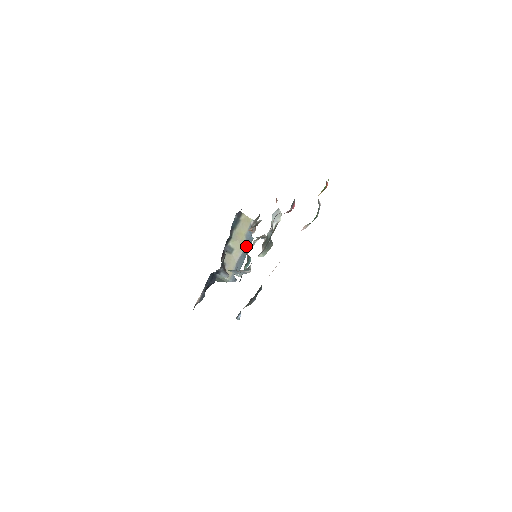
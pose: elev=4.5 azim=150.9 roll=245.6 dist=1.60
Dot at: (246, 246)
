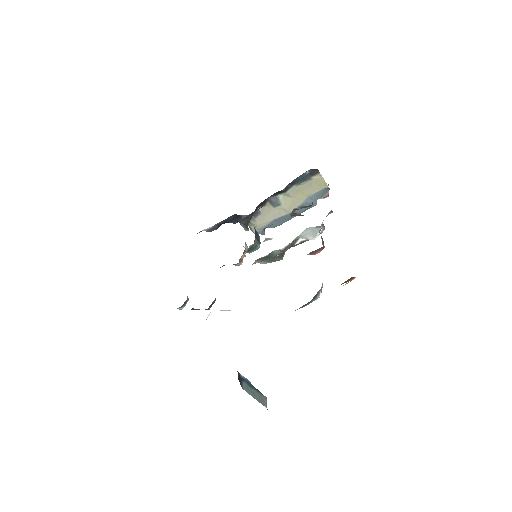
Dot at: (299, 209)
